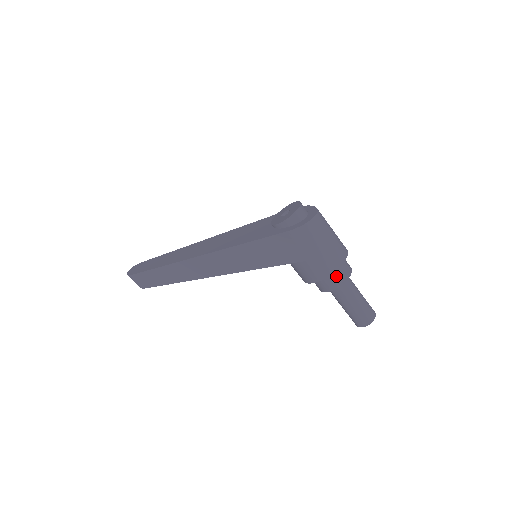
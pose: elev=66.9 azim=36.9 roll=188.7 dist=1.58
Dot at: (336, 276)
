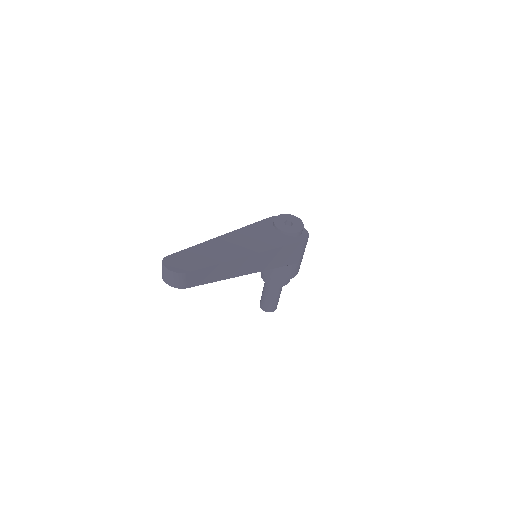
Dot at: occluded
